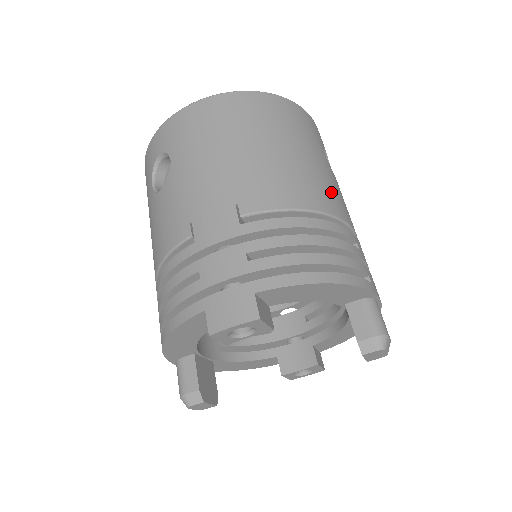
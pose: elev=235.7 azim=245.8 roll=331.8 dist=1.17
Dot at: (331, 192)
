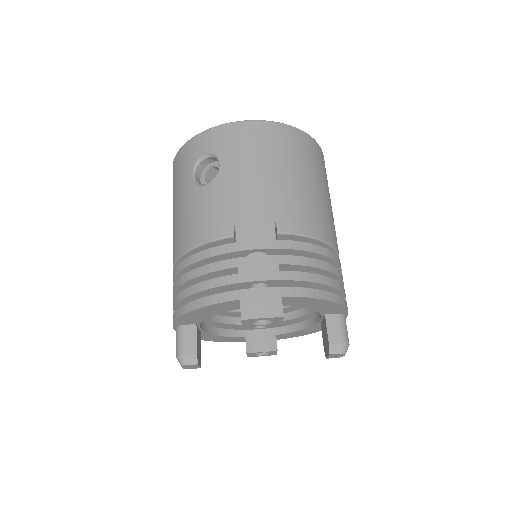
Dot at: (333, 227)
